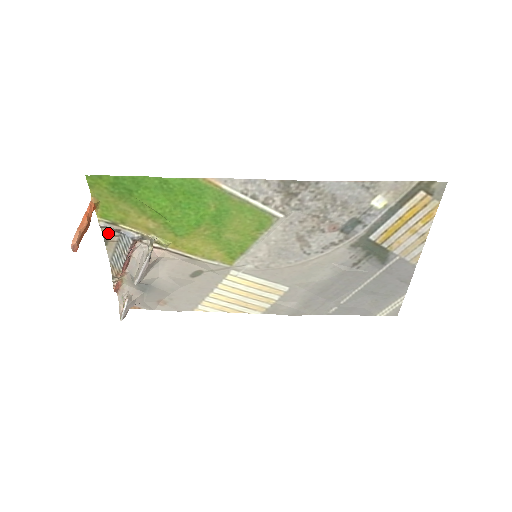
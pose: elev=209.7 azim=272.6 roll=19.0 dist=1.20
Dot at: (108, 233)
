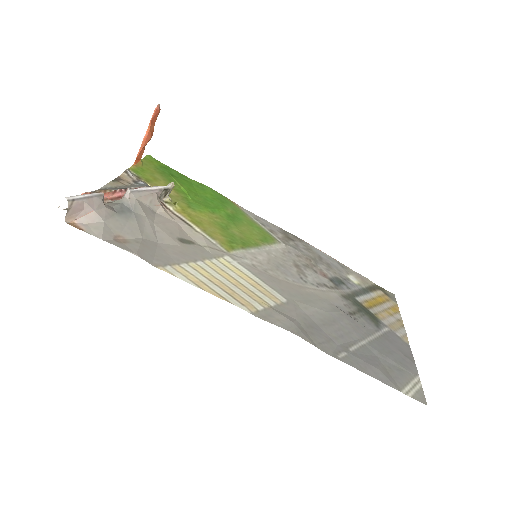
Dot at: (124, 179)
